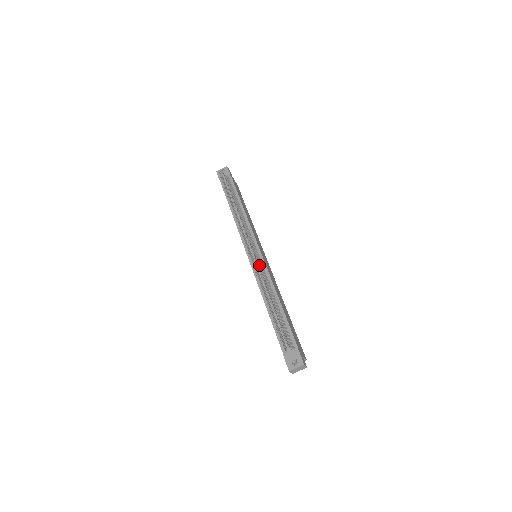
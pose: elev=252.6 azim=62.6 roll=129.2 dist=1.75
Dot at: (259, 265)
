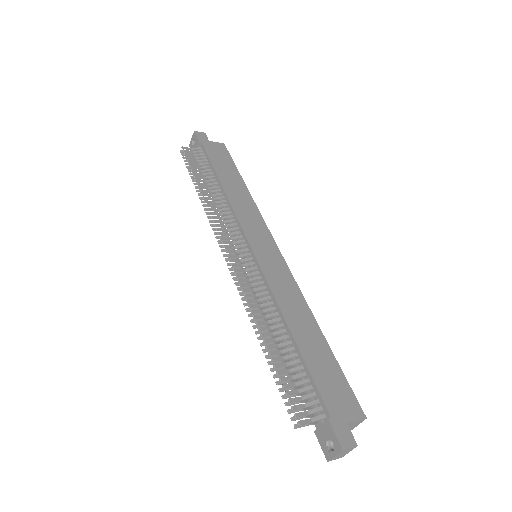
Dot at: (250, 279)
